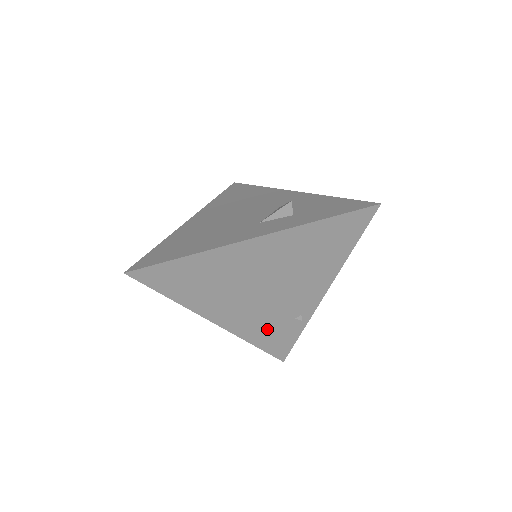
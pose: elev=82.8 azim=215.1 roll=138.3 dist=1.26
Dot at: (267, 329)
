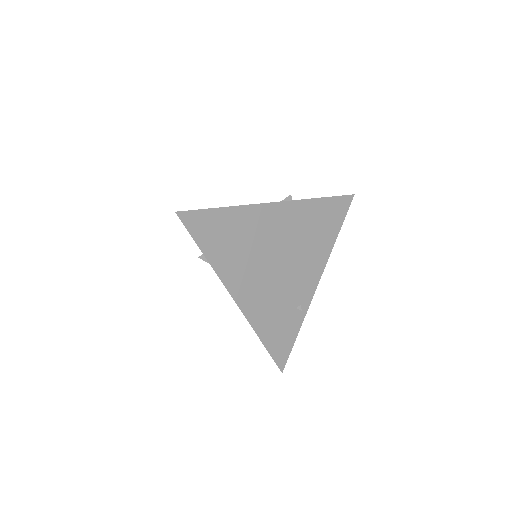
Dot at: (273, 318)
